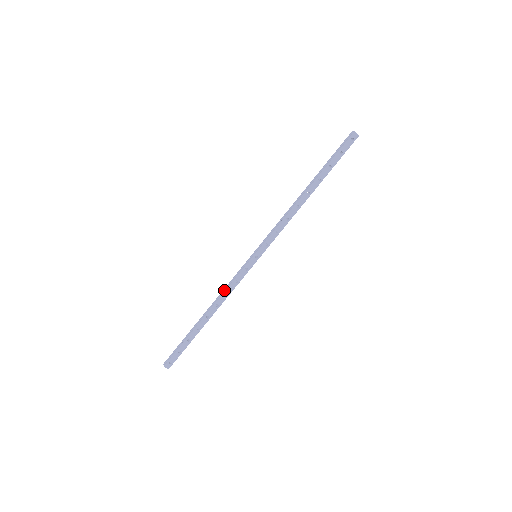
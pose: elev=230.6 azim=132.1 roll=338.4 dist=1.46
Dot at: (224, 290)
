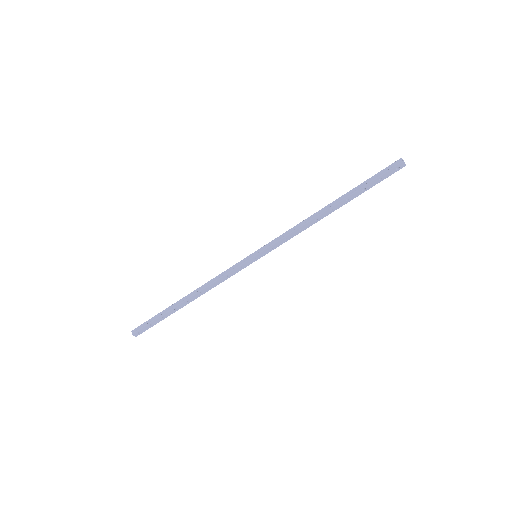
Dot at: (213, 280)
